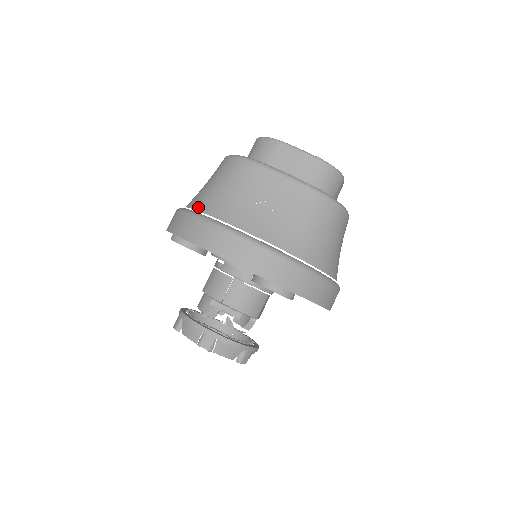
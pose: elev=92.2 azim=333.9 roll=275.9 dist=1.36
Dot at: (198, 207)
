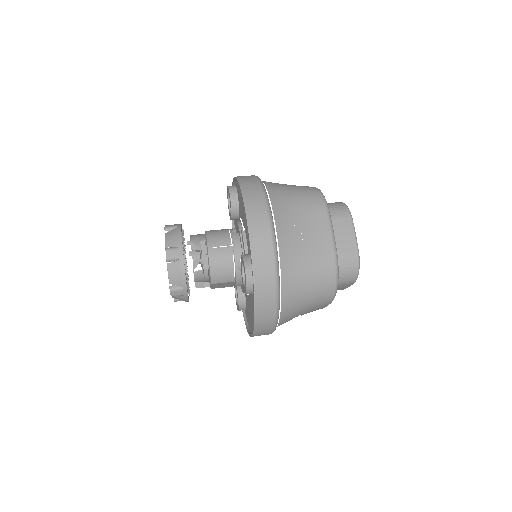
Dot at: (268, 186)
